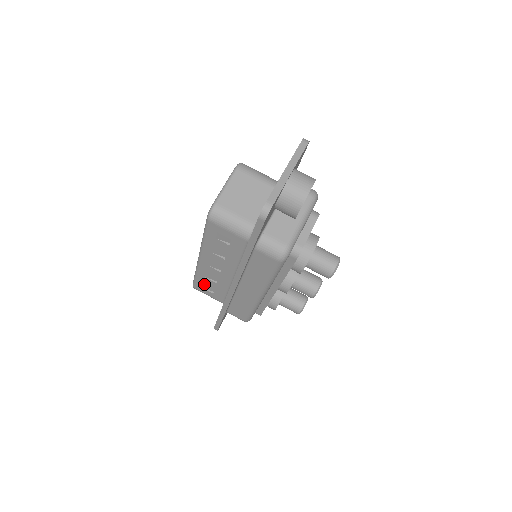
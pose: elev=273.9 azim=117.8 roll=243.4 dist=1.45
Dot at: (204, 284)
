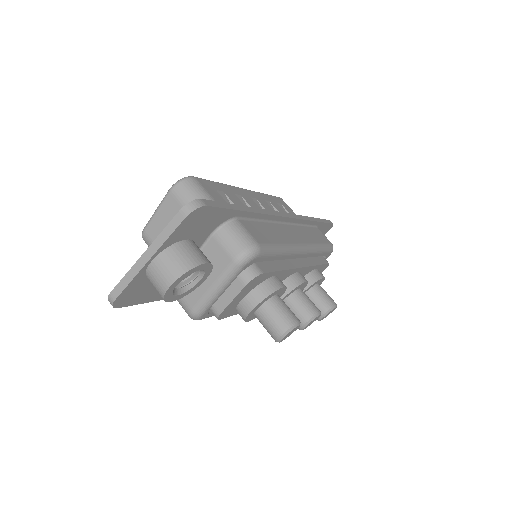
Dot at: occluded
